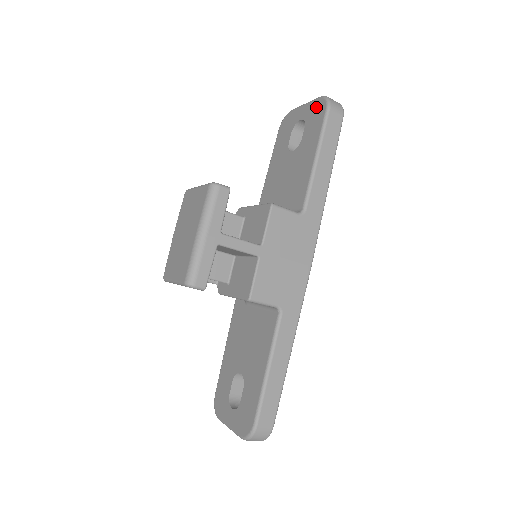
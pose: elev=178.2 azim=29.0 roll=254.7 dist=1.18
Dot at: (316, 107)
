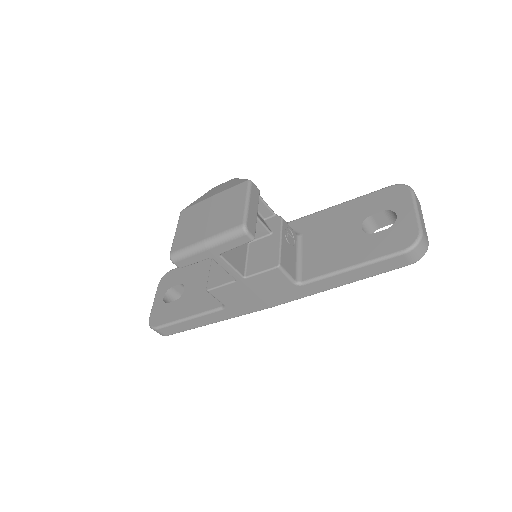
Dot at: (408, 233)
